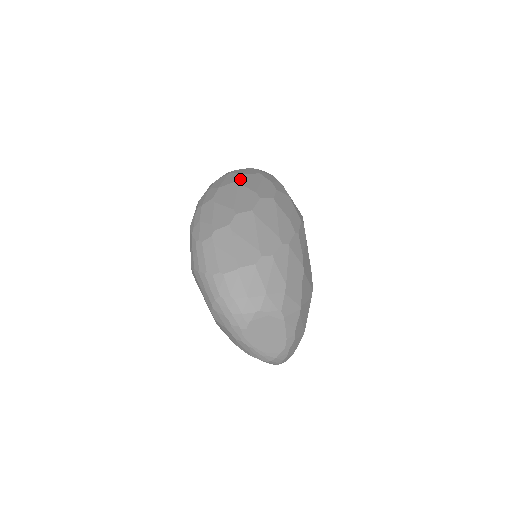
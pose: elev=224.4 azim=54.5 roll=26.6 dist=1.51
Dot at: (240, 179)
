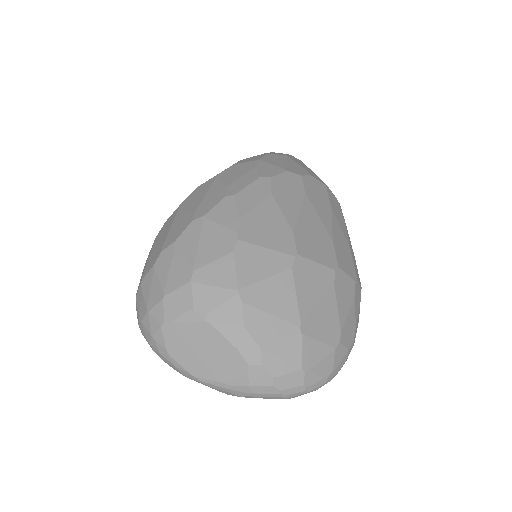
Dot at: occluded
